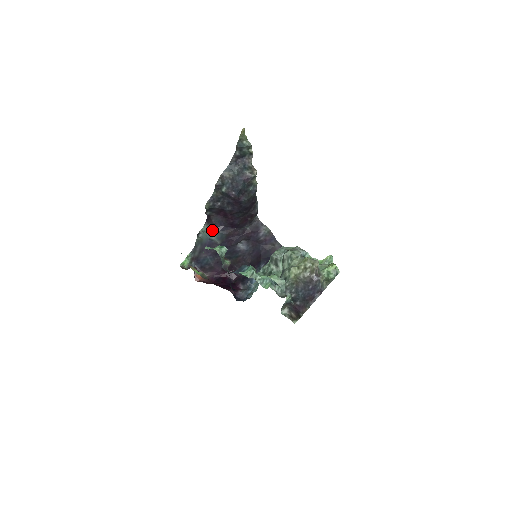
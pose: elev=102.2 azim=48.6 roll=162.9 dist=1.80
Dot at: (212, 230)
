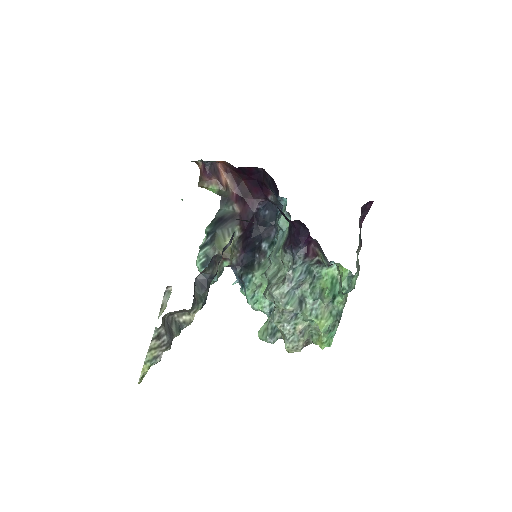
Dot at: occluded
